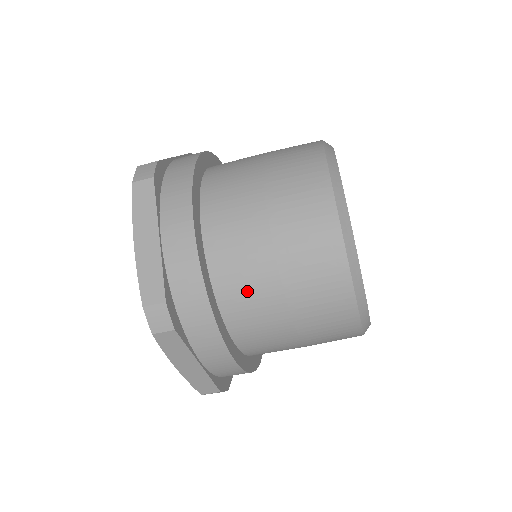
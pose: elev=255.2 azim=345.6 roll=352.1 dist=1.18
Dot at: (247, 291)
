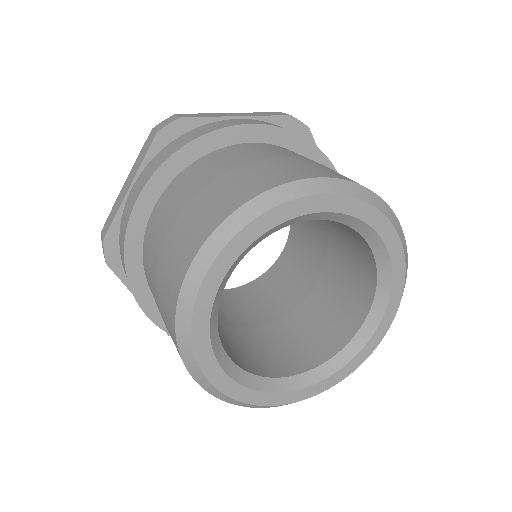
Dot at: (149, 277)
